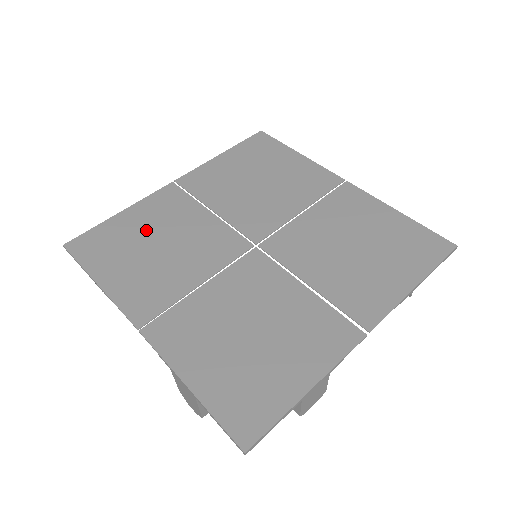
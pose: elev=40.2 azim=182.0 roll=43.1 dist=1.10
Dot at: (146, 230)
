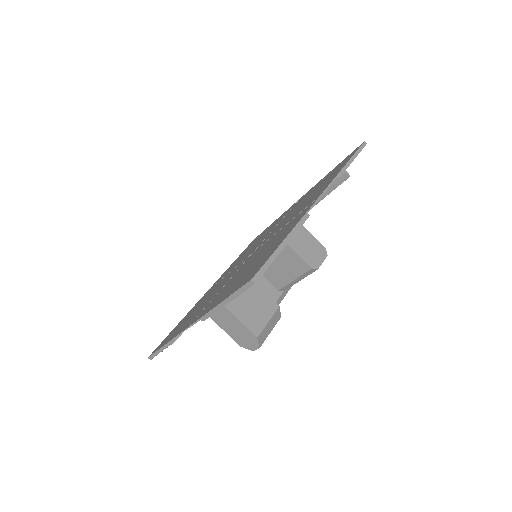
Dot at: occluded
